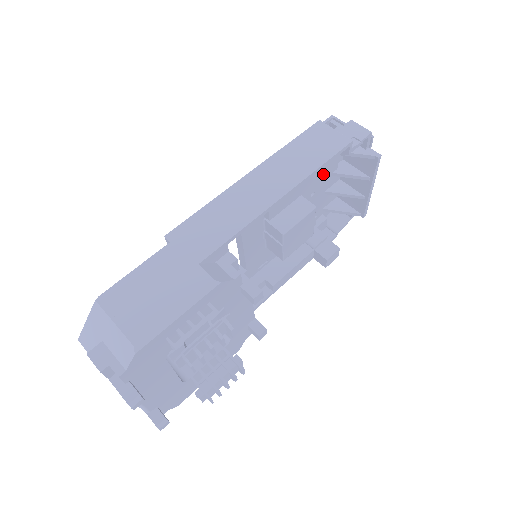
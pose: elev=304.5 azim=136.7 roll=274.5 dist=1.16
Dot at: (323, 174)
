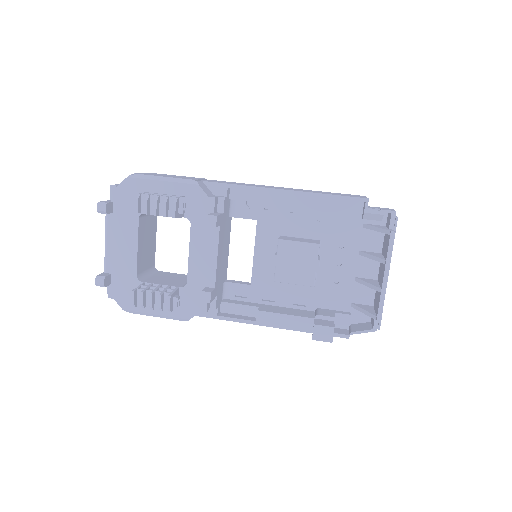
Dot at: (331, 208)
